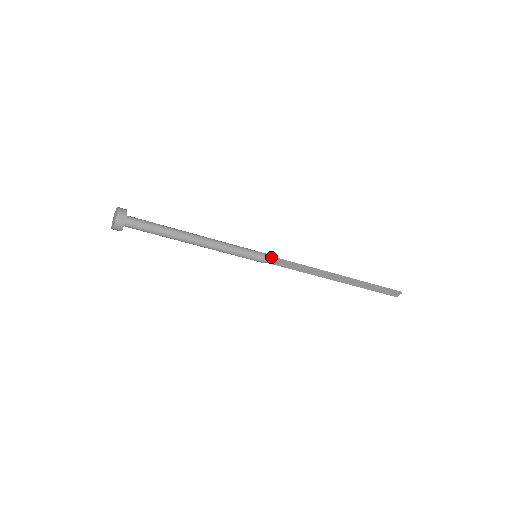
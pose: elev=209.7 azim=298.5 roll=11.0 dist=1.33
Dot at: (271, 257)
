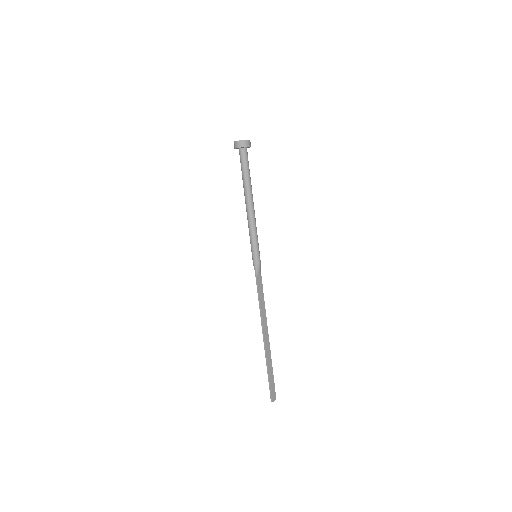
Dot at: (260, 267)
